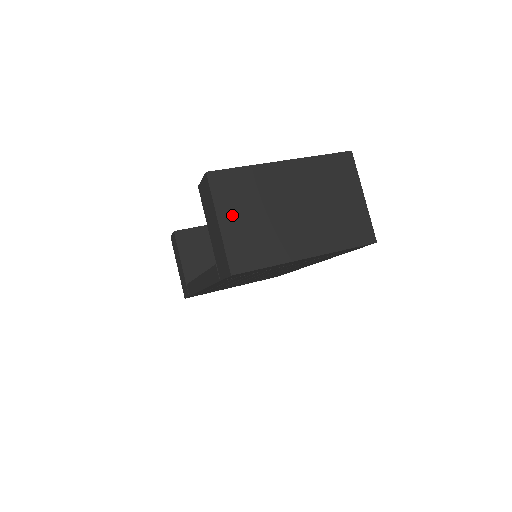
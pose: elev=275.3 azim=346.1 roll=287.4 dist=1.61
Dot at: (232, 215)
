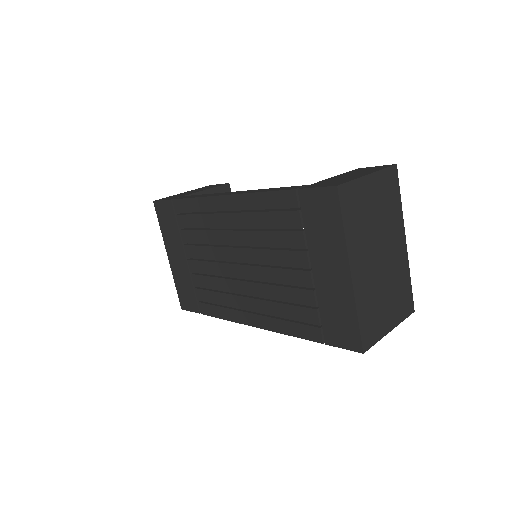
Dot at: (374, 189)
